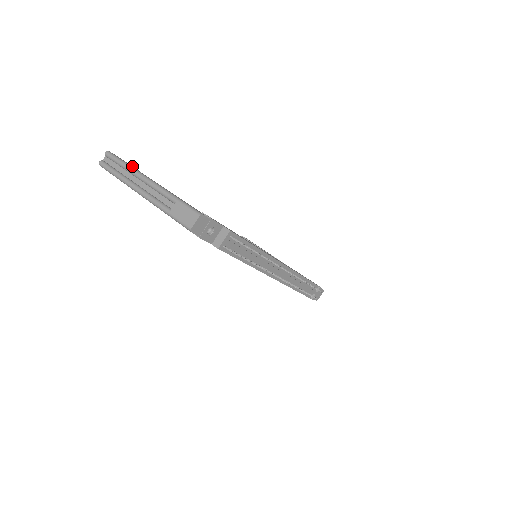
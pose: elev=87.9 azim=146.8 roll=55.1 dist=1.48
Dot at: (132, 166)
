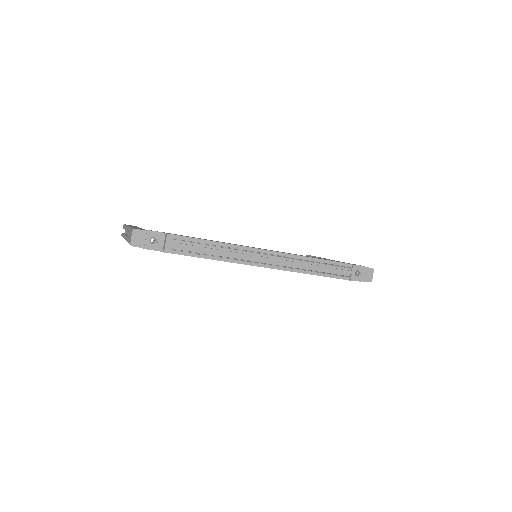
Dot at: (135, 226)
